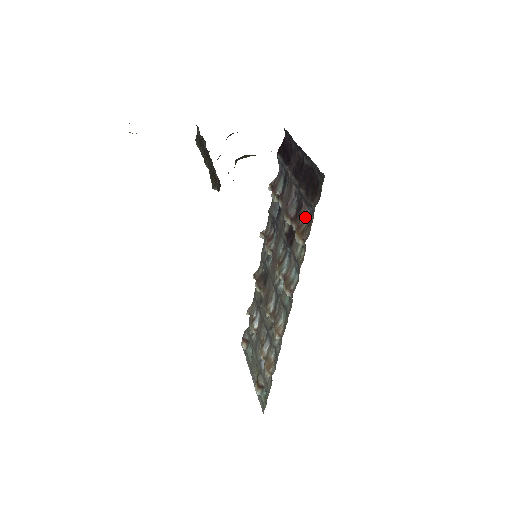
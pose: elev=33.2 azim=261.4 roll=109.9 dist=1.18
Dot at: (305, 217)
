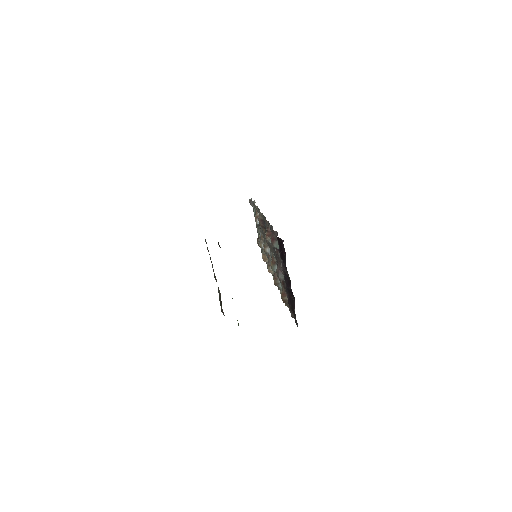
Dot at: occluded
